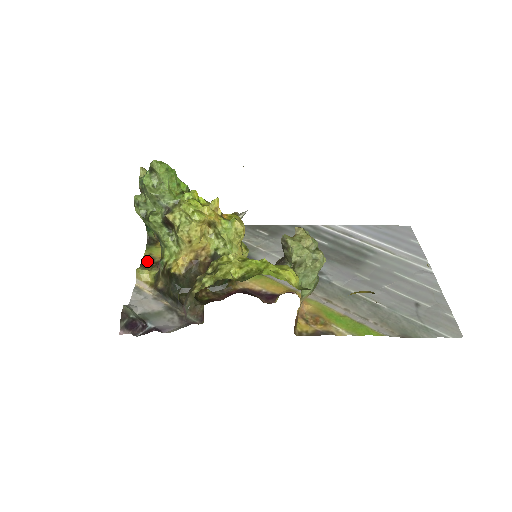
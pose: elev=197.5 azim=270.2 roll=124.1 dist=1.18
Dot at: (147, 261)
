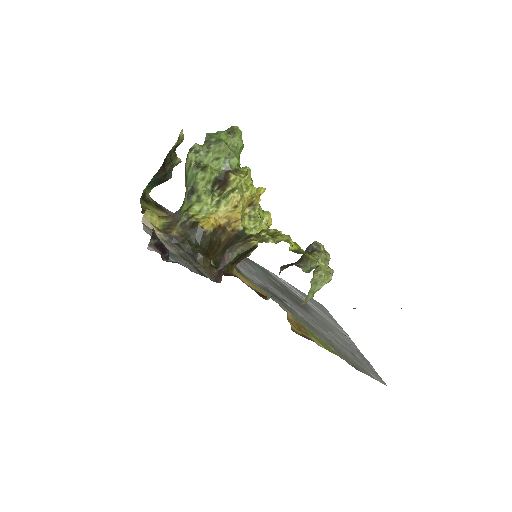
Dot at: occluded
